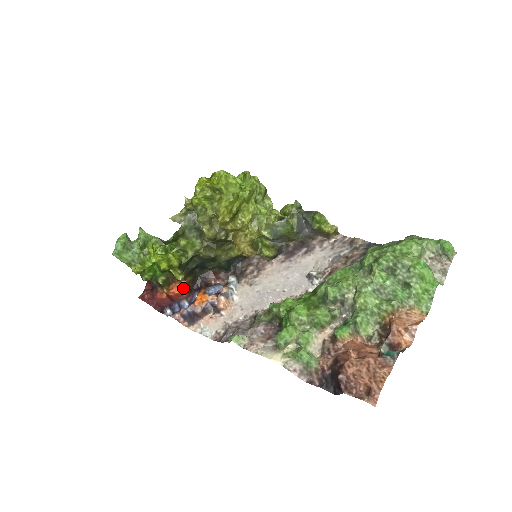
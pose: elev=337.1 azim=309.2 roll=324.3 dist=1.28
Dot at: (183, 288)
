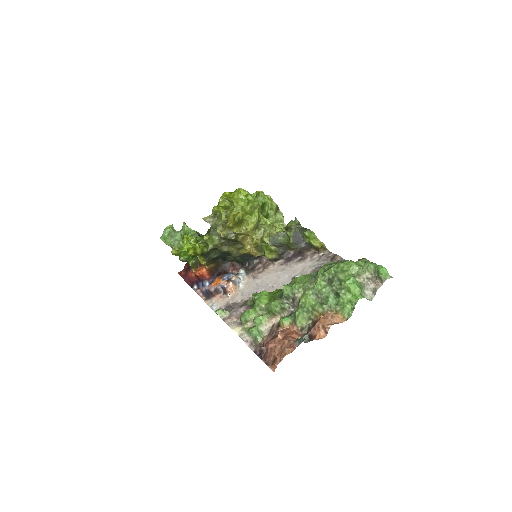
Dot at: (207, 271)
